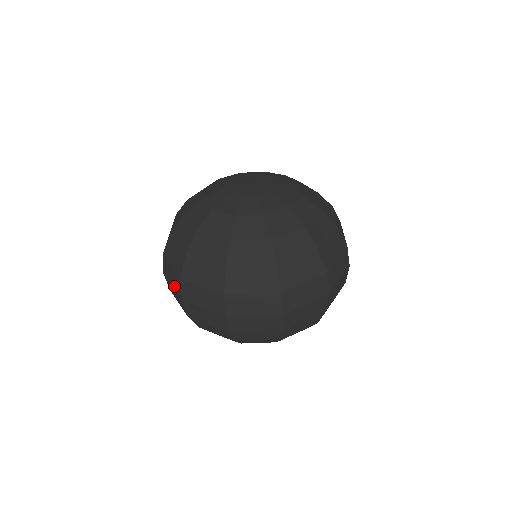
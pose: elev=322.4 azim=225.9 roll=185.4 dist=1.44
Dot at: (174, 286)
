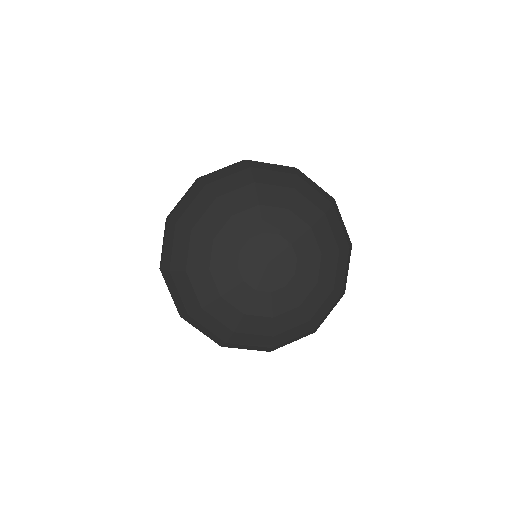
Dot at: occluded
